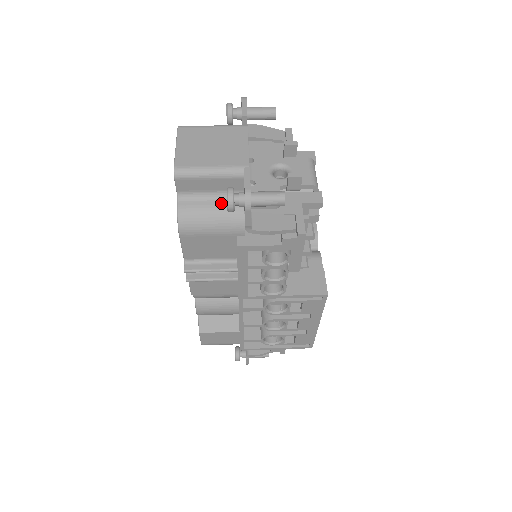
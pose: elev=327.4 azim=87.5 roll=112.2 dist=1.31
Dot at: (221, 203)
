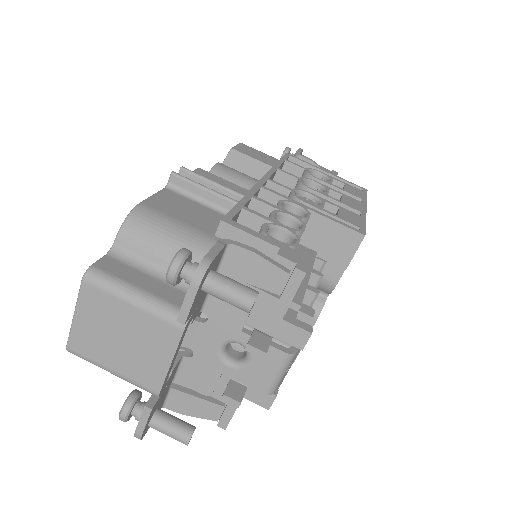
Dot at: occluded
